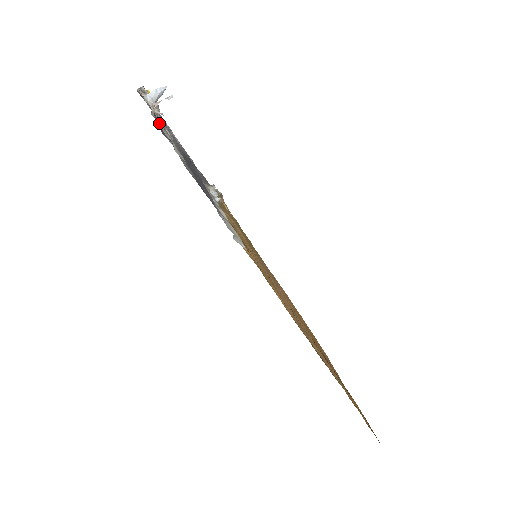
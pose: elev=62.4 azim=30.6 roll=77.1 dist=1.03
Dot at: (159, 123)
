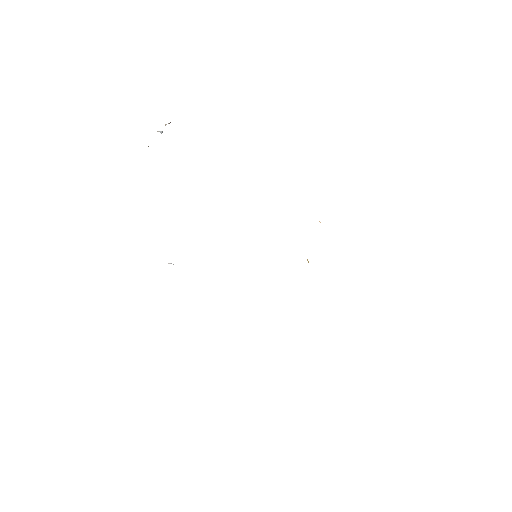
Dot at: occluded
